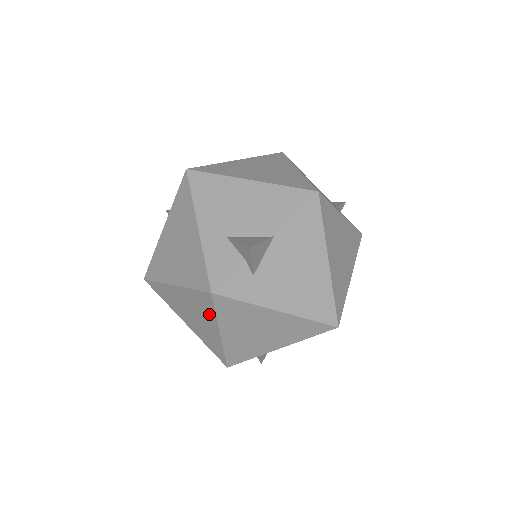
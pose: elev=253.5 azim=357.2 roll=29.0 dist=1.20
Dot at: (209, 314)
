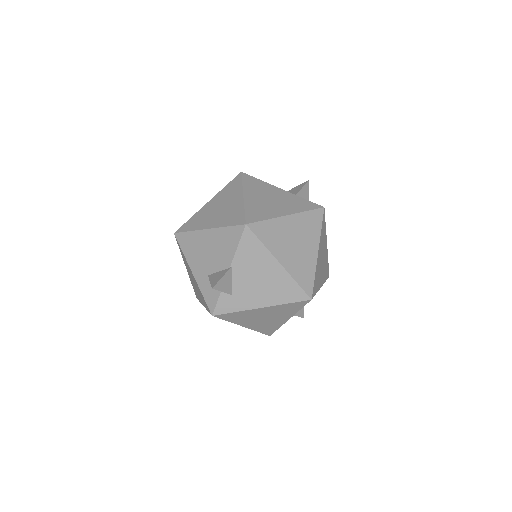
Dot at: occluded
